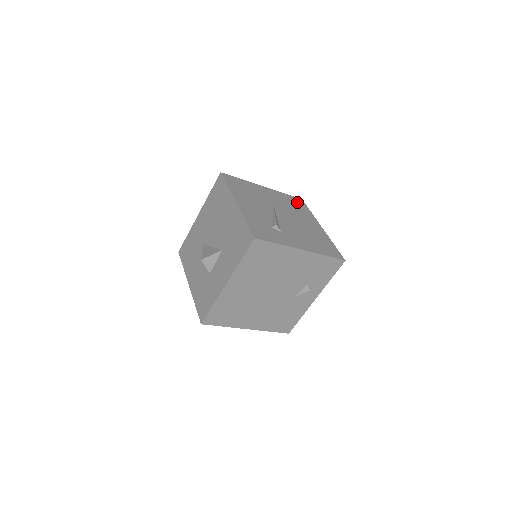
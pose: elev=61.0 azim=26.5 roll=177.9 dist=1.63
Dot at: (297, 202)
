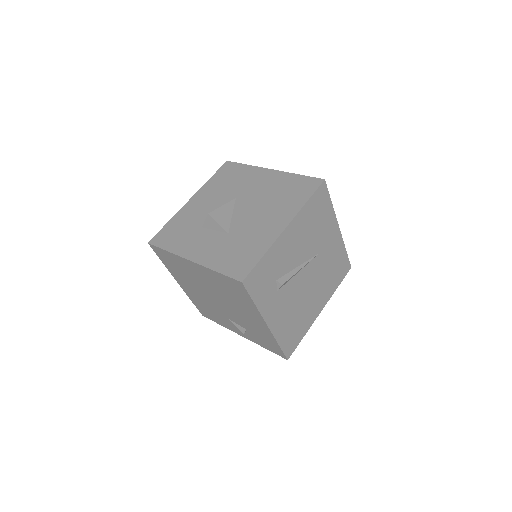
Dot at: (342, 268)
